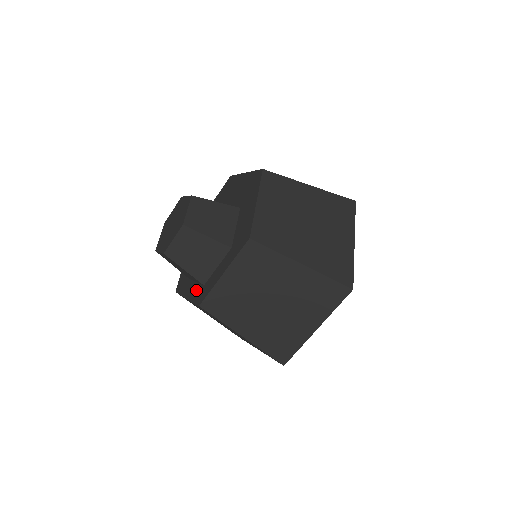
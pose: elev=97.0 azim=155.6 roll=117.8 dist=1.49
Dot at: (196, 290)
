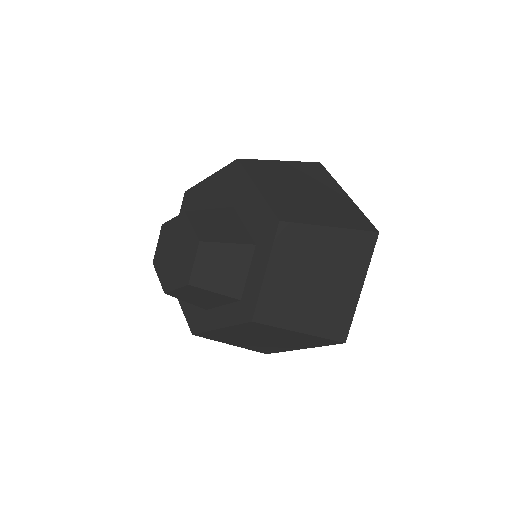
Dot at: (231, 312)
